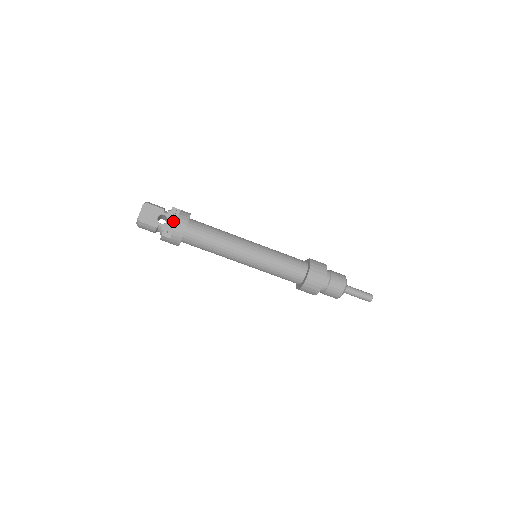
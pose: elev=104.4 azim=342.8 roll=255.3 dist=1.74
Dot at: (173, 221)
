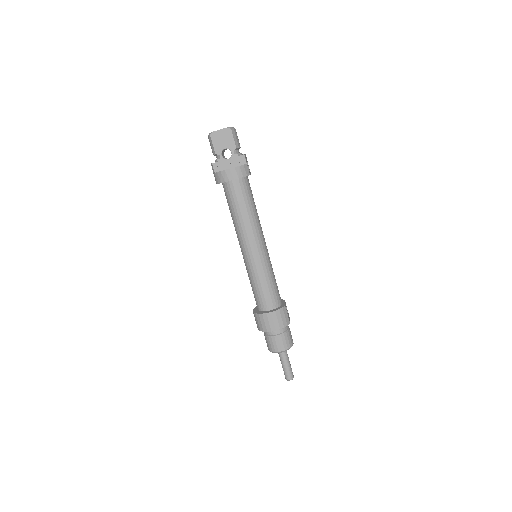
Dot at: (232, 164)
